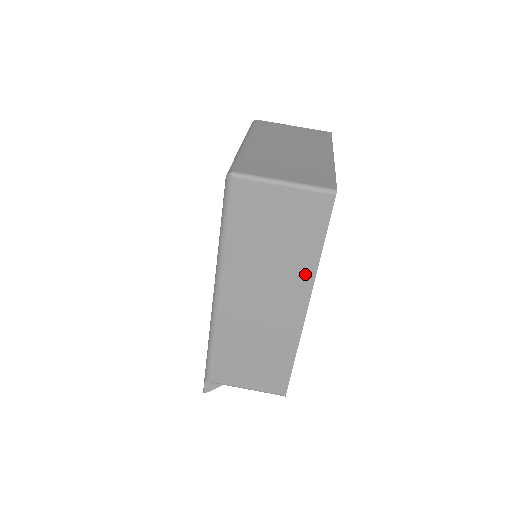
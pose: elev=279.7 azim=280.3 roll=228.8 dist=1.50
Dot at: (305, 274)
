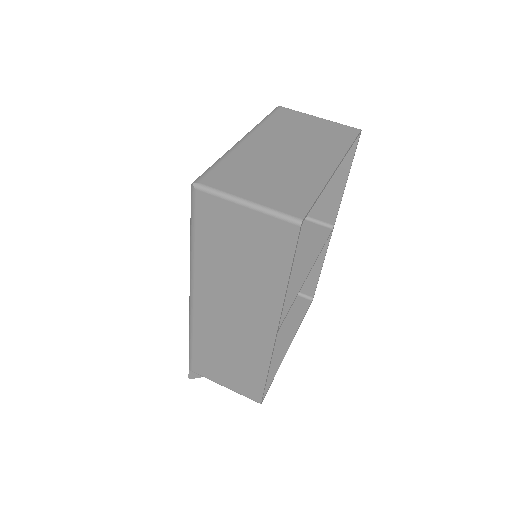
Dot at: (272, 298)
